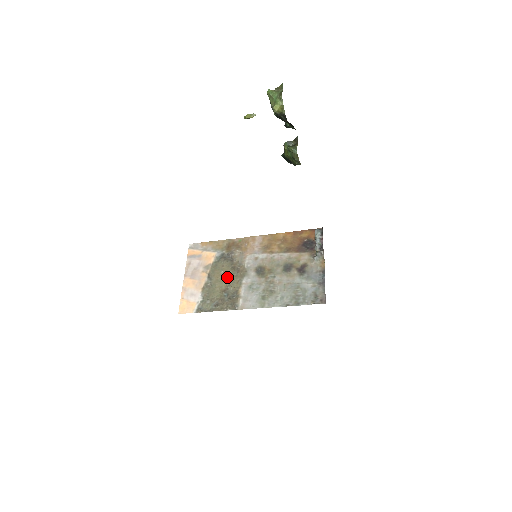
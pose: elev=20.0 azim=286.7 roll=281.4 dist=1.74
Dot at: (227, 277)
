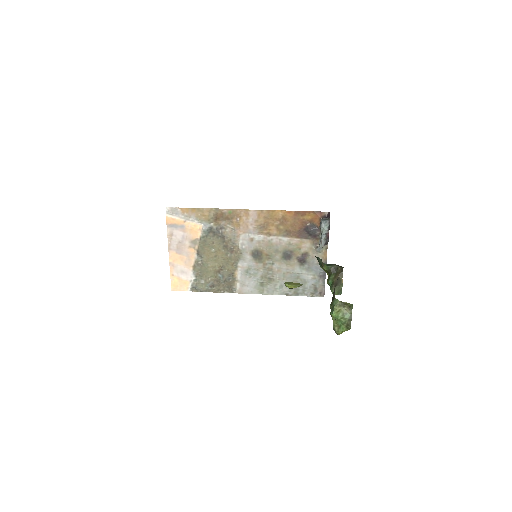
Dot at: (220, 257)
